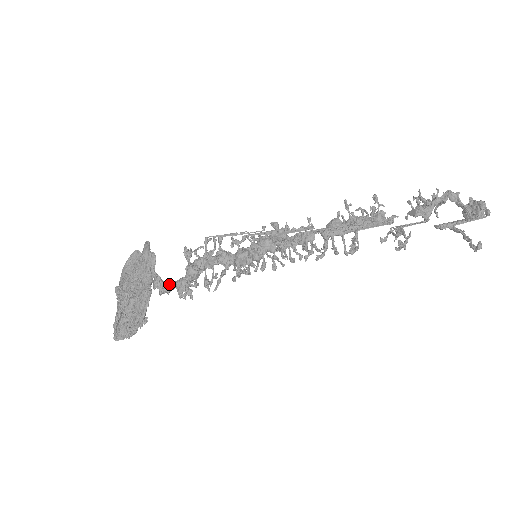
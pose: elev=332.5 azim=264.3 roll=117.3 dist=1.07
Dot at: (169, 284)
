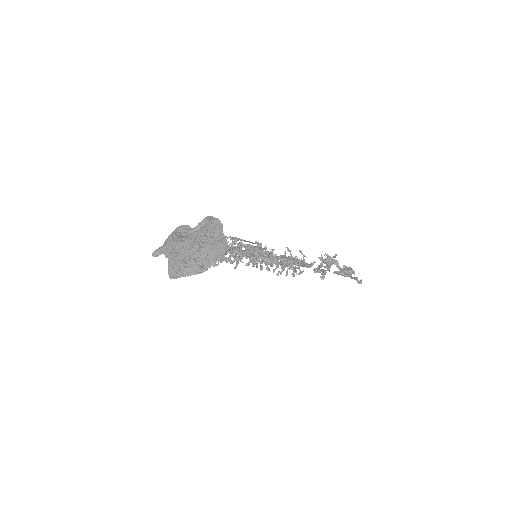
Dot at: occluded
